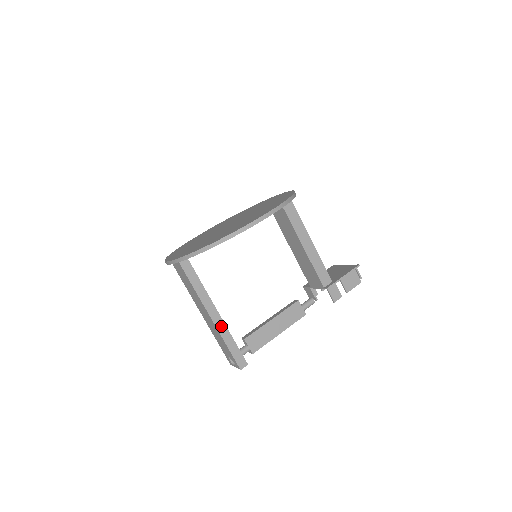
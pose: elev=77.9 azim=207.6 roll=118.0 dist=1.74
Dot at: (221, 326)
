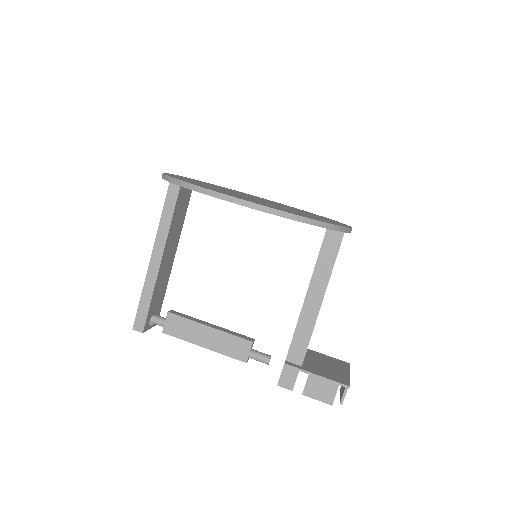
Dot at: (152, 274)
